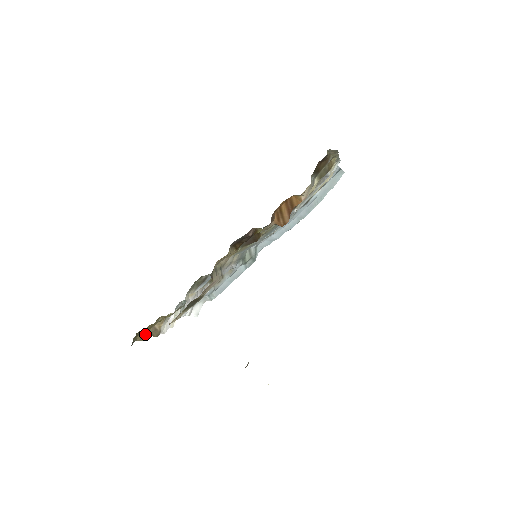
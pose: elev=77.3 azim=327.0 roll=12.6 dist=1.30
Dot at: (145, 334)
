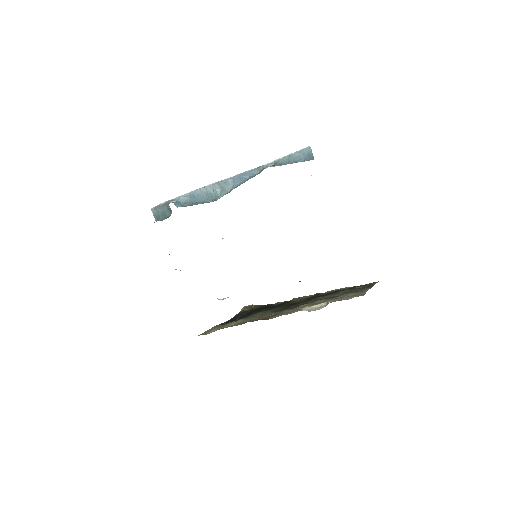
Dot at: occluded
